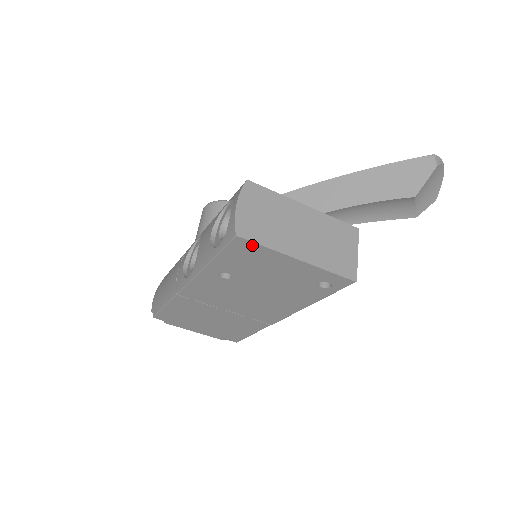
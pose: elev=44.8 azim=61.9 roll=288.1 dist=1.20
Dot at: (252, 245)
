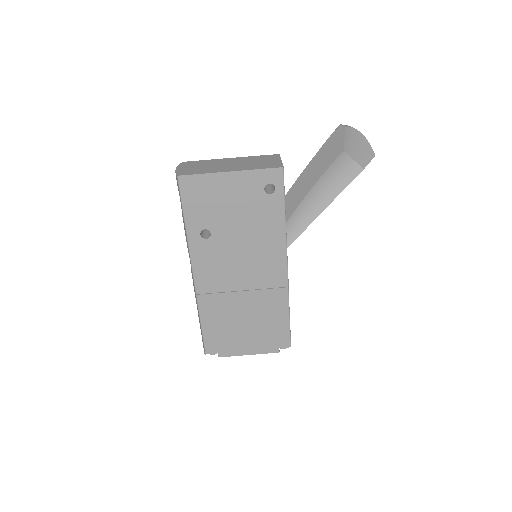
Dot at: (193, 179)
